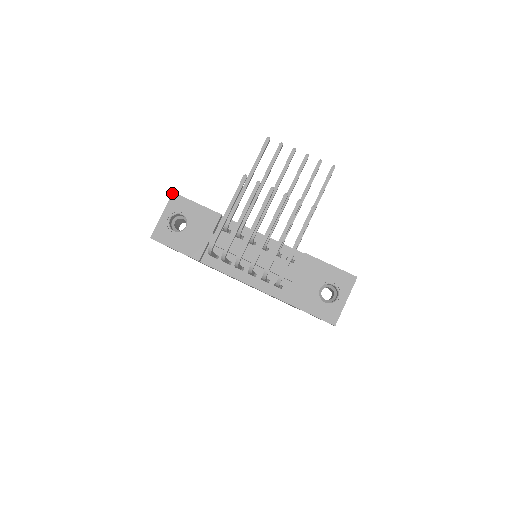
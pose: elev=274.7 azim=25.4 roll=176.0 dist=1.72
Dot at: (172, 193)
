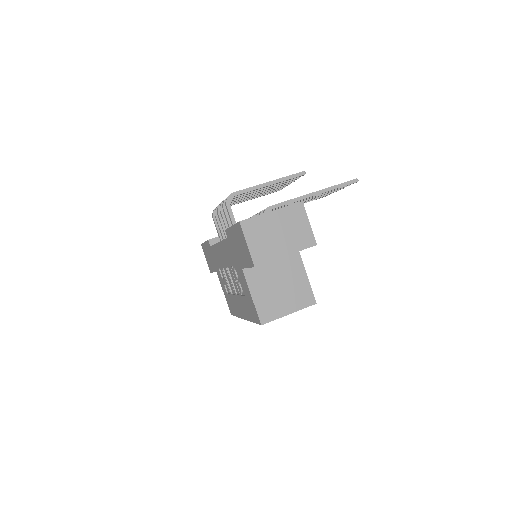
Dot at: occluded
